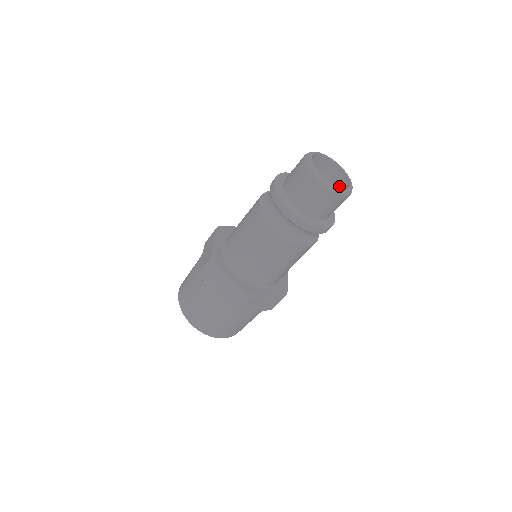
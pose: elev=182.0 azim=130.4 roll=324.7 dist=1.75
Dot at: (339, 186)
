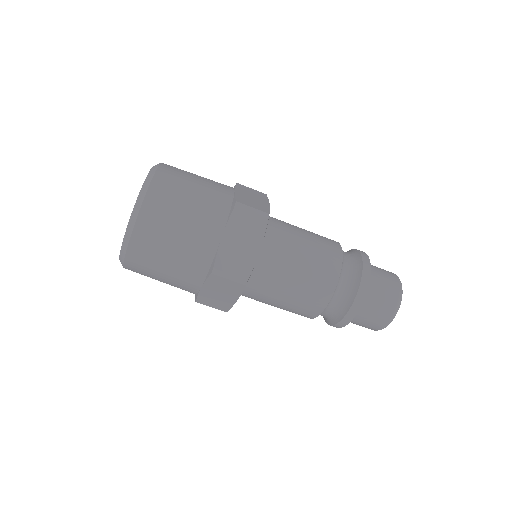
Dot at: occluded
